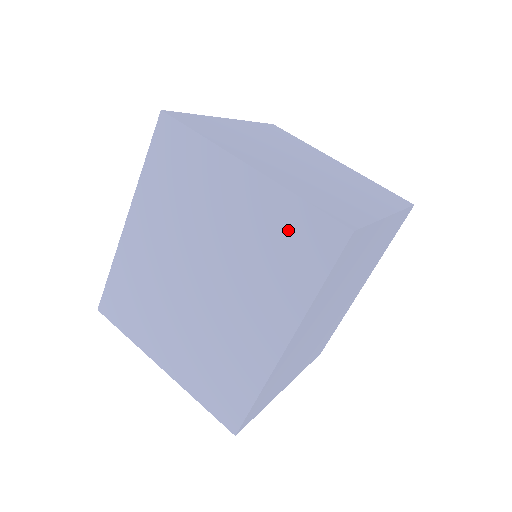
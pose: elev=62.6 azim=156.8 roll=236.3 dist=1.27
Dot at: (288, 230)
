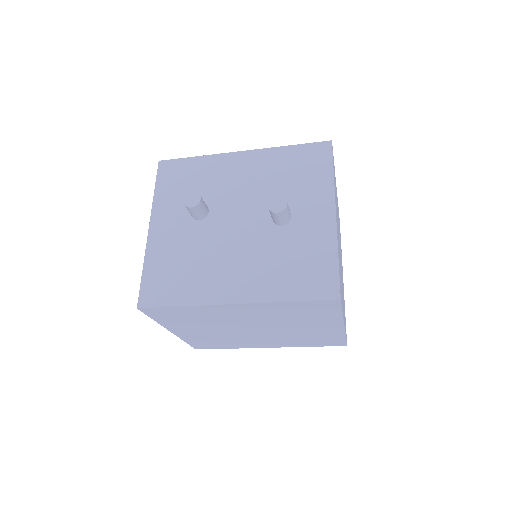
Dot at: (325, 338)
